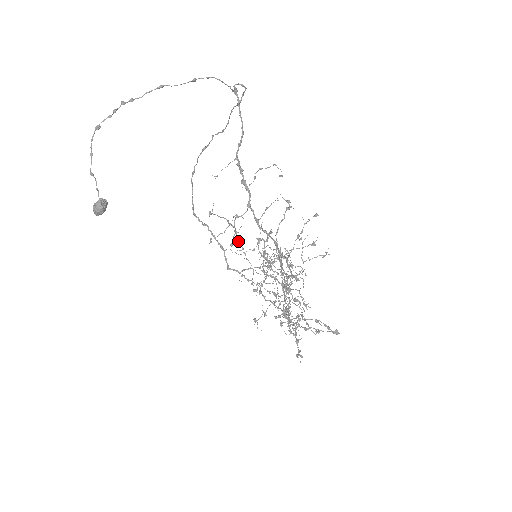
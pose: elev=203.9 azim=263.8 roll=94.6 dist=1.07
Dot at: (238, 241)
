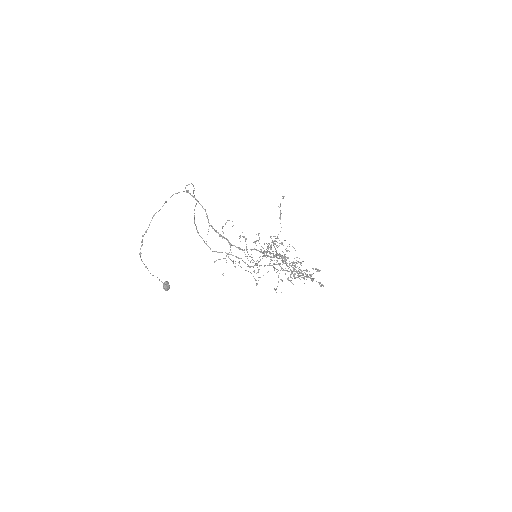
Dot at: occluded
